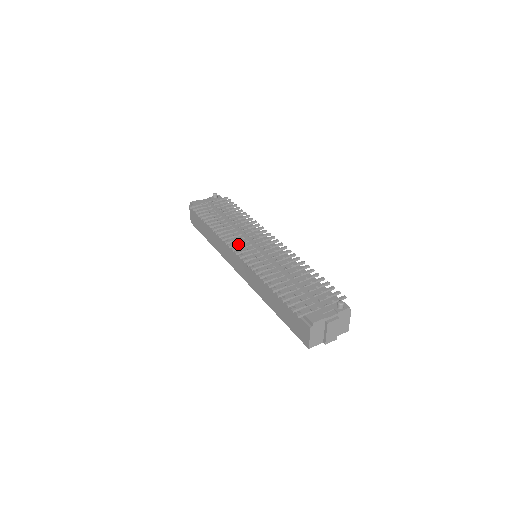
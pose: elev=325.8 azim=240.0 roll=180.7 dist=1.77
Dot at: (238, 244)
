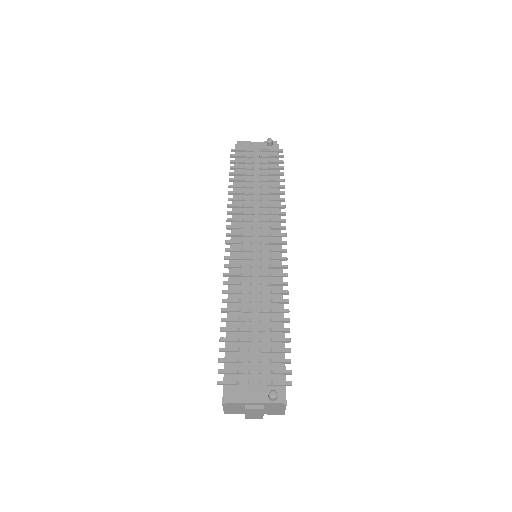
Dot at: (238, 235)
